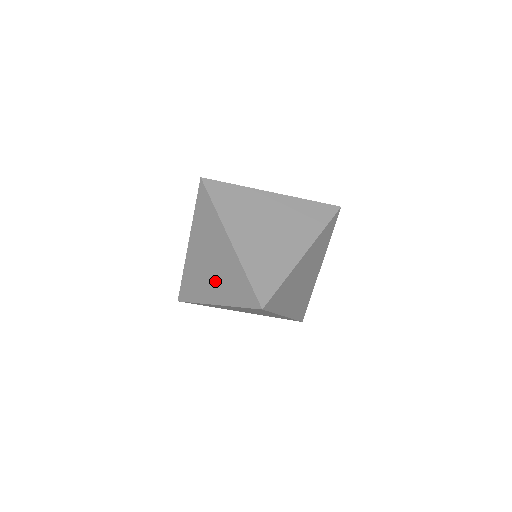
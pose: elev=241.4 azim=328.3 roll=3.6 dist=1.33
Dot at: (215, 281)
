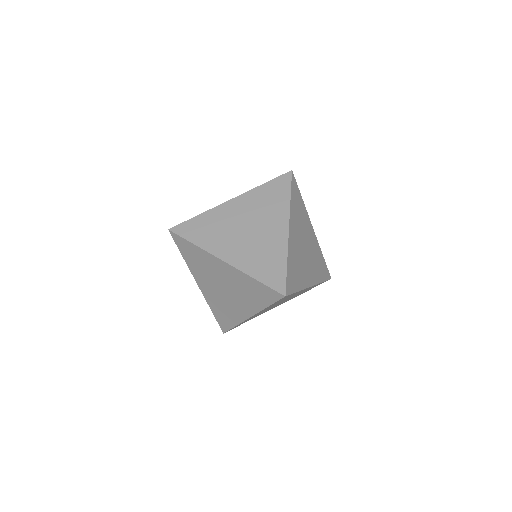
Dot at: (237, 299)
